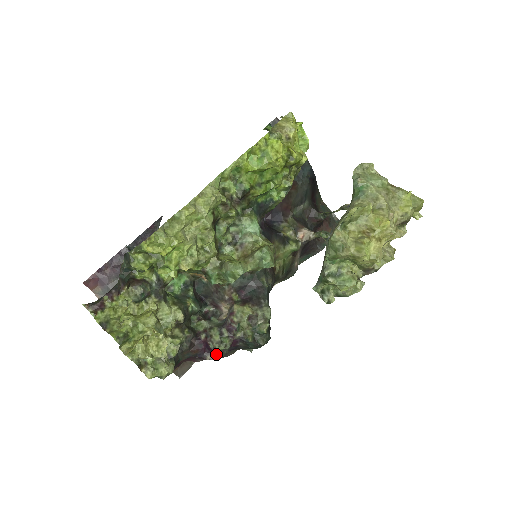
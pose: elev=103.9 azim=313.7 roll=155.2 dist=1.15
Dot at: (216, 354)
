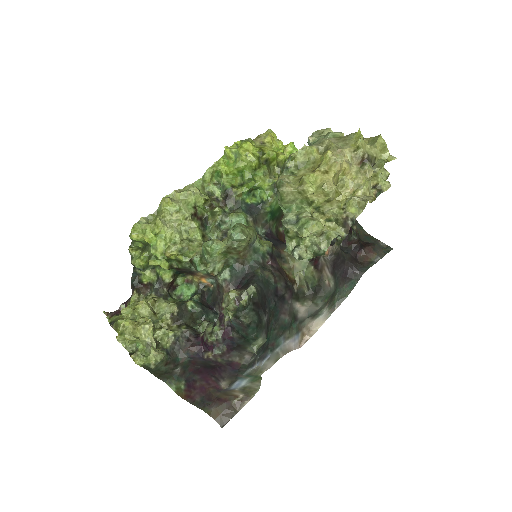
Dot at: (212, 350)
